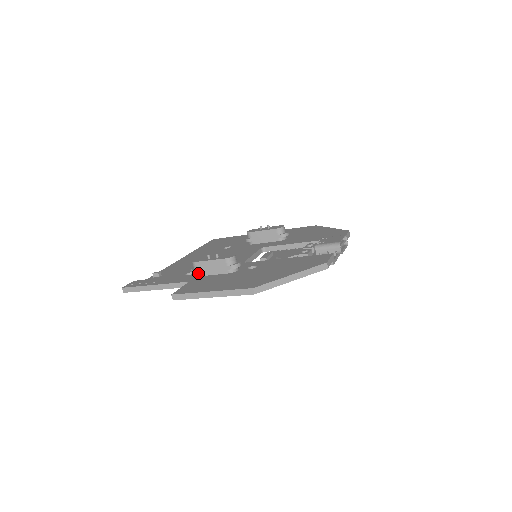
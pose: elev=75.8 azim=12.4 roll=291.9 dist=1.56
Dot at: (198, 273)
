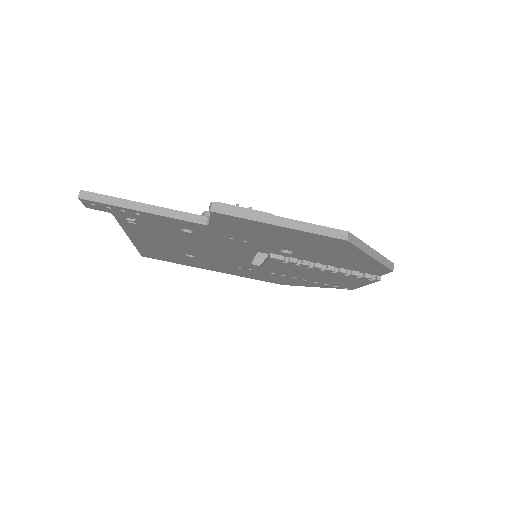
Dot at: occluded
